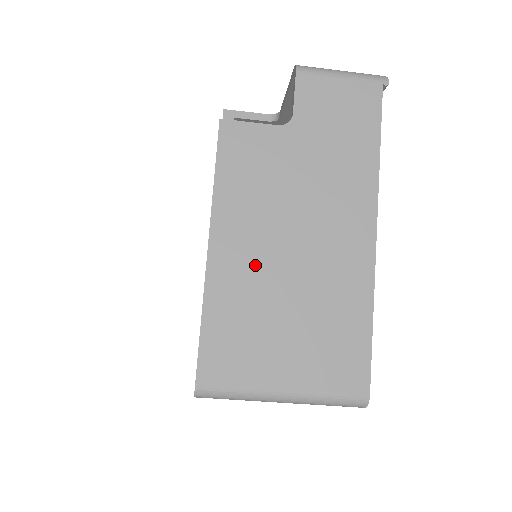
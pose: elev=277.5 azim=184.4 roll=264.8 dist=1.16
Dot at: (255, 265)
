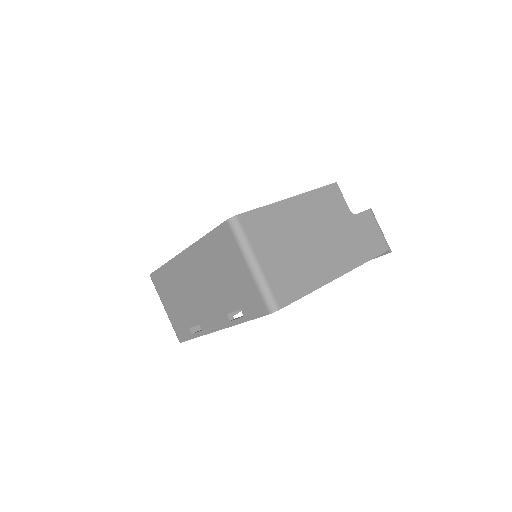
Dot at: (298, 223)
